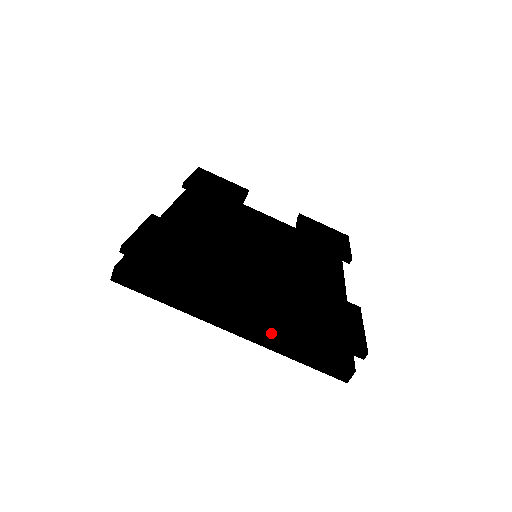
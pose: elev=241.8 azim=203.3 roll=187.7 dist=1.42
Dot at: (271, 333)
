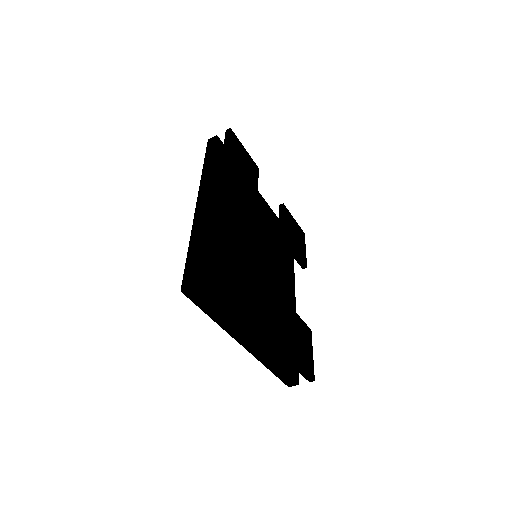
Dot at: (268, 354)
